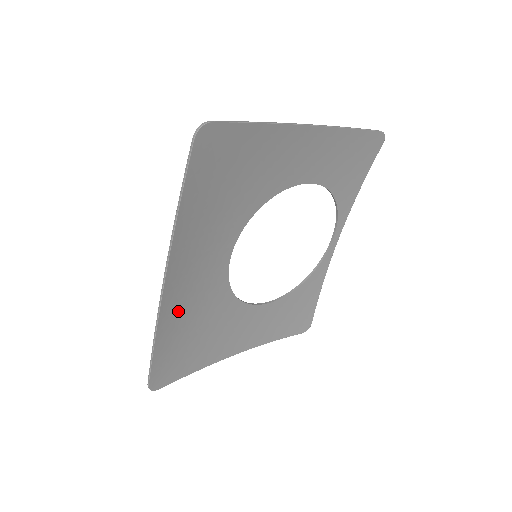
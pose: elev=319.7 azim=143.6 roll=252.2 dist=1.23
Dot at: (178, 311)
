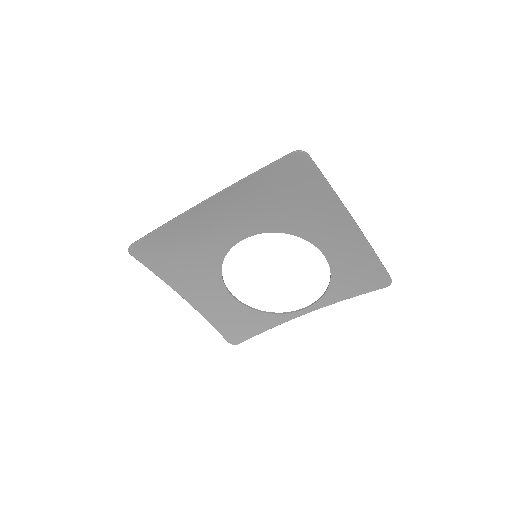
Dot at: (189, 228)
